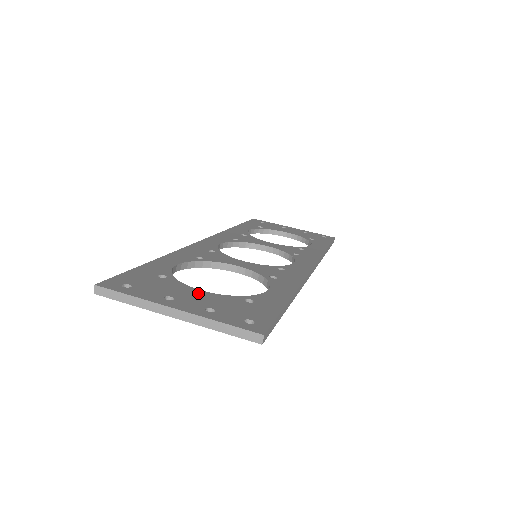
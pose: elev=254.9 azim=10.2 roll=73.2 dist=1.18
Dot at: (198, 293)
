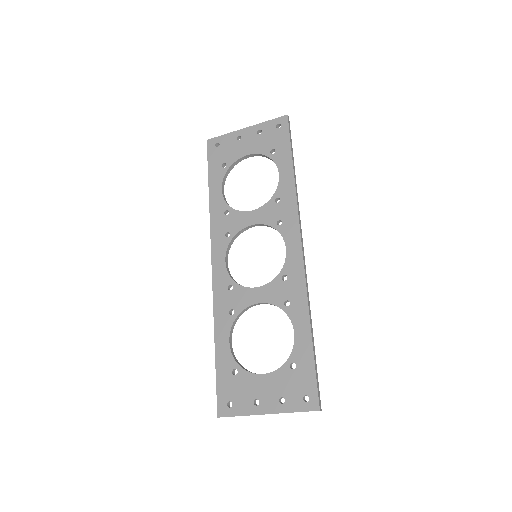
Dot at: (264, 381)
